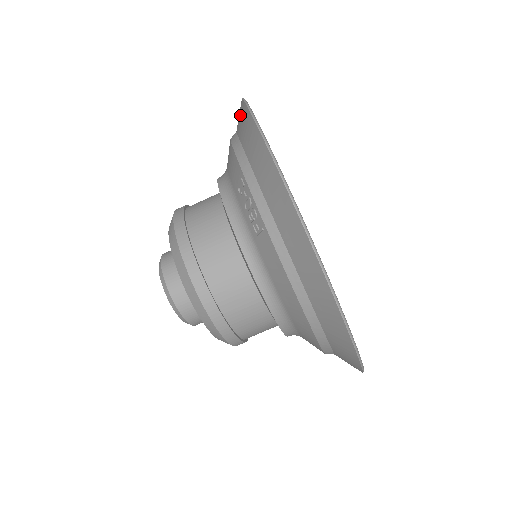
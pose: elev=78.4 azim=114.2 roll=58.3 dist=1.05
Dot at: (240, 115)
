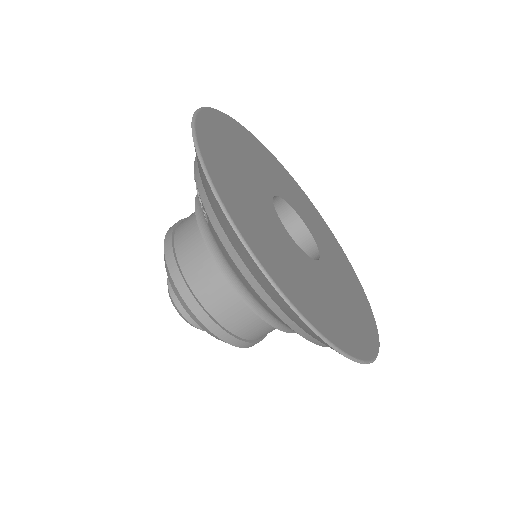
Dot at: occluded
